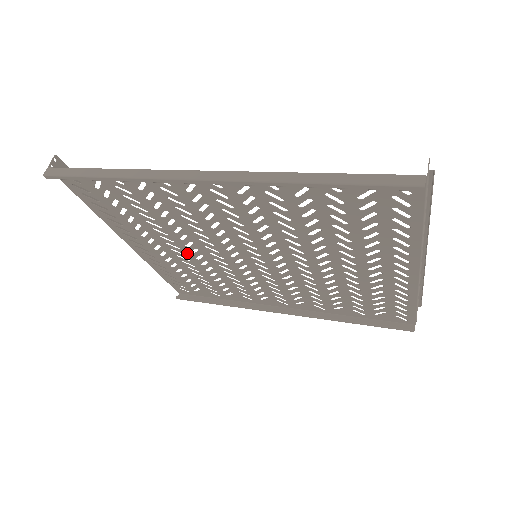
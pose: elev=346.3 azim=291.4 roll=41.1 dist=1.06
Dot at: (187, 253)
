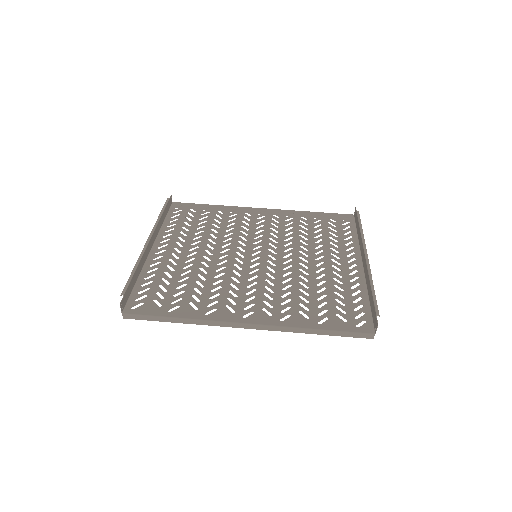
Dot at: (201, 249)
